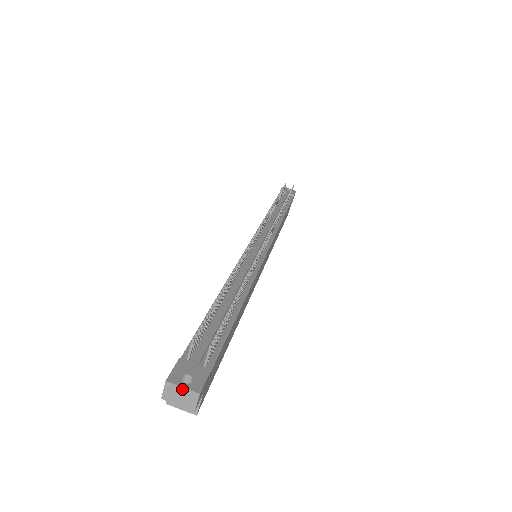
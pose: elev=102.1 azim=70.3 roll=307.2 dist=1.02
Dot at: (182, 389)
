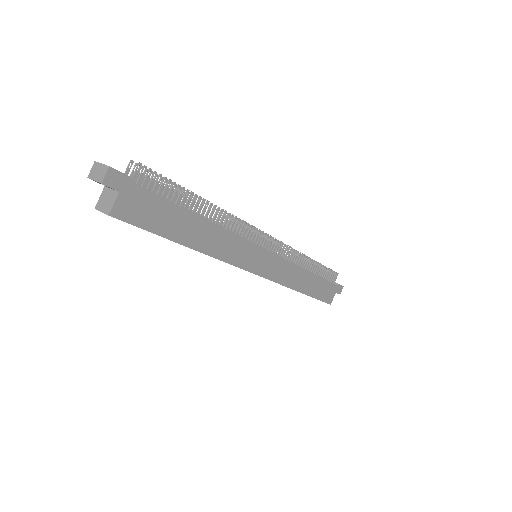
Dot at: (101, 165)
